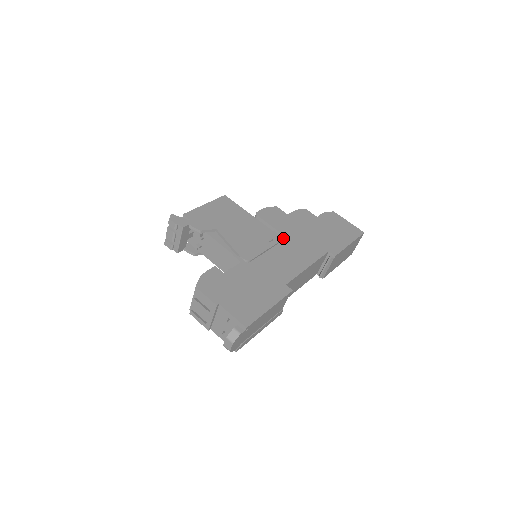
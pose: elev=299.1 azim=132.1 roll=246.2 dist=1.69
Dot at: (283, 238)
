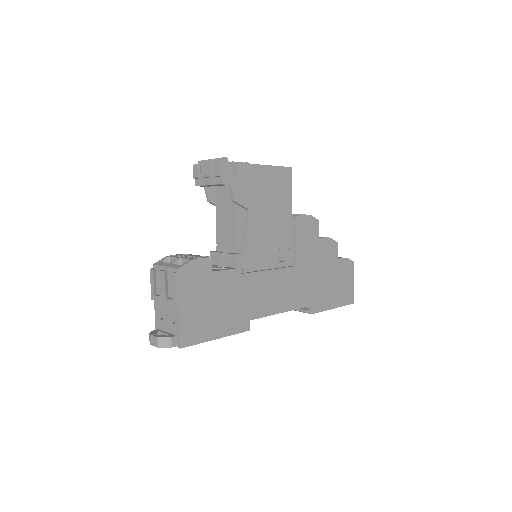
Dot at: (293, 262)
